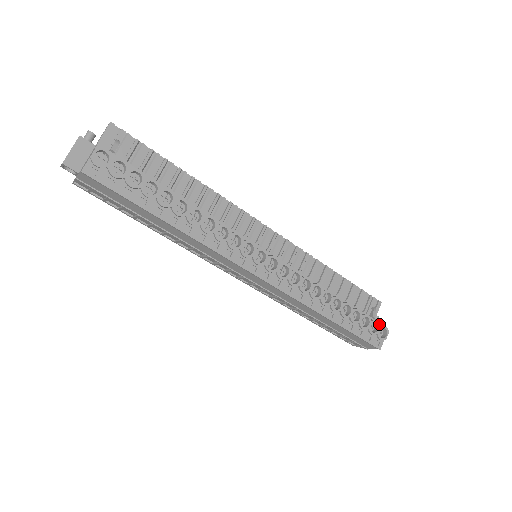
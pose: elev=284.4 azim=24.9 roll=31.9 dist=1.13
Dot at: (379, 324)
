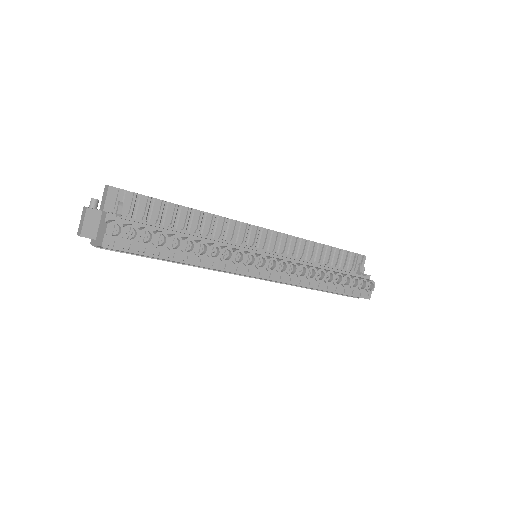
Dot at: (366, 281)
